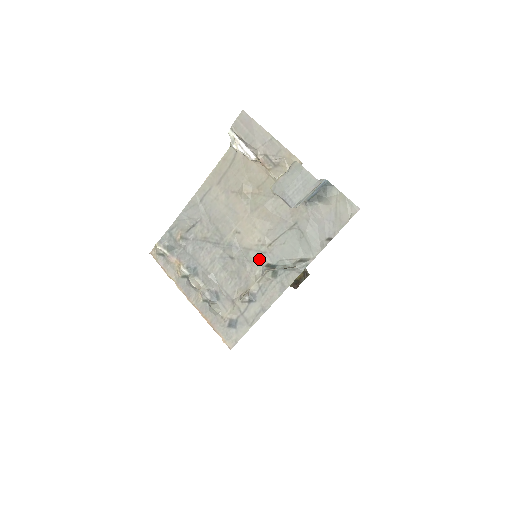
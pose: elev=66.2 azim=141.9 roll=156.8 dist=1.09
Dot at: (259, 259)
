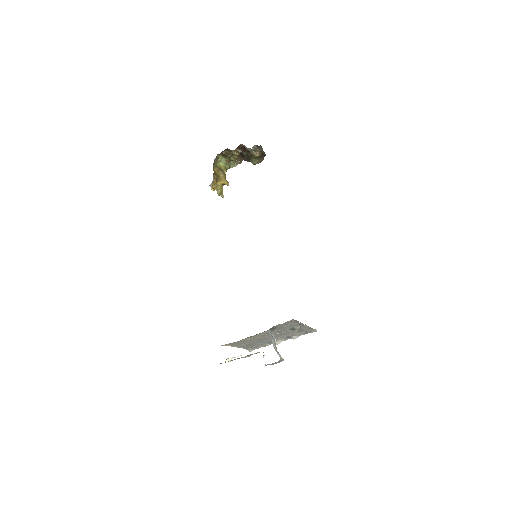
Dot at: (285, 331)
